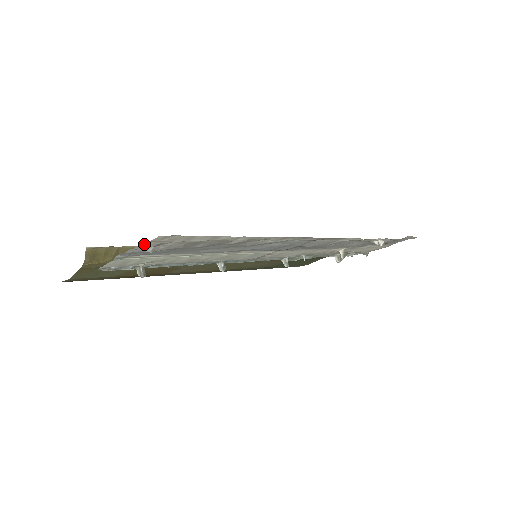
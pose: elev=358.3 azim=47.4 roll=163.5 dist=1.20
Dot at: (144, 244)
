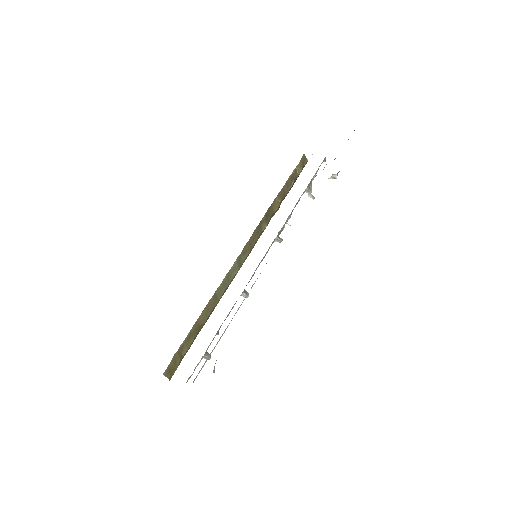
Dot at: occluded
